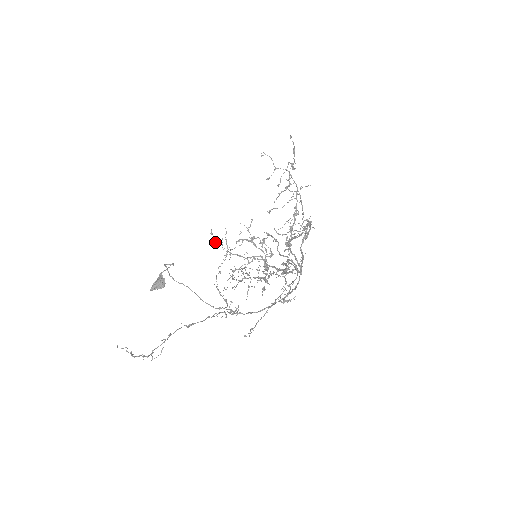
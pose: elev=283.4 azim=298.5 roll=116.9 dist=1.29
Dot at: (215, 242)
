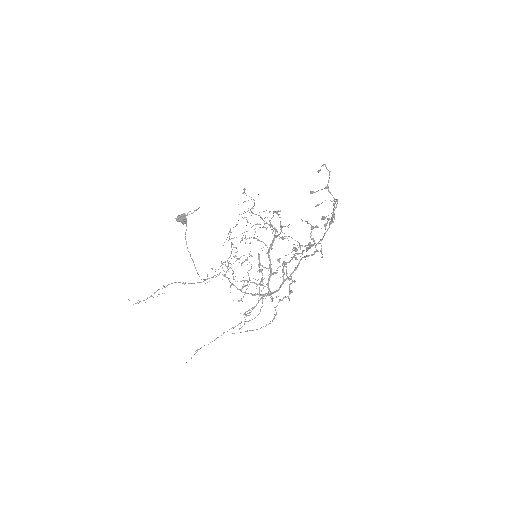
Dot at: occluded
